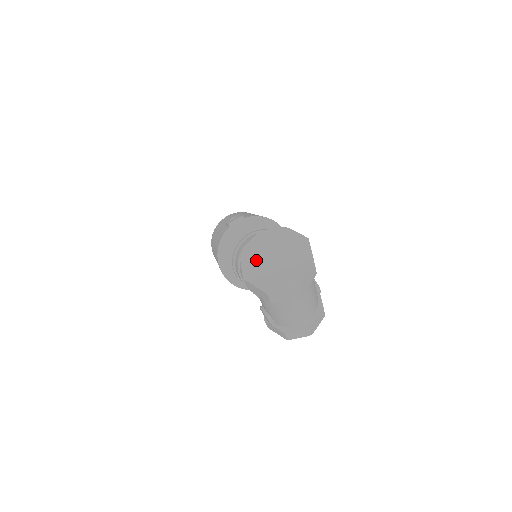
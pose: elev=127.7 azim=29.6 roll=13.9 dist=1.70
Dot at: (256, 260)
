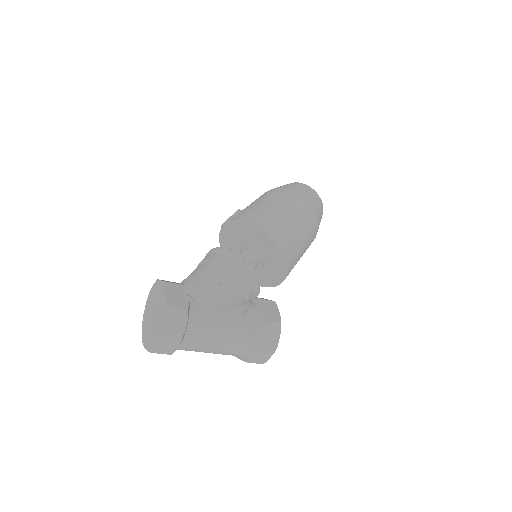
Dot at: (148, 309)
